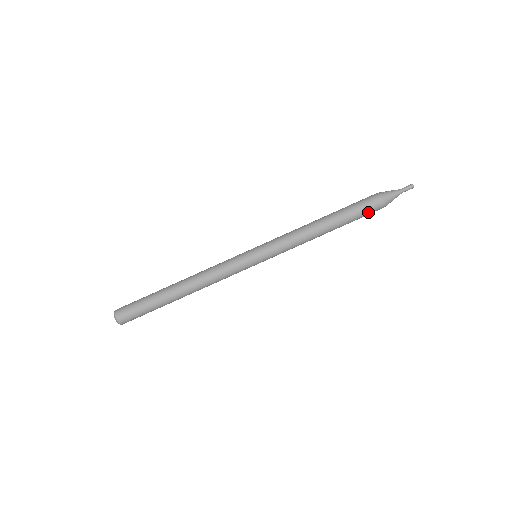
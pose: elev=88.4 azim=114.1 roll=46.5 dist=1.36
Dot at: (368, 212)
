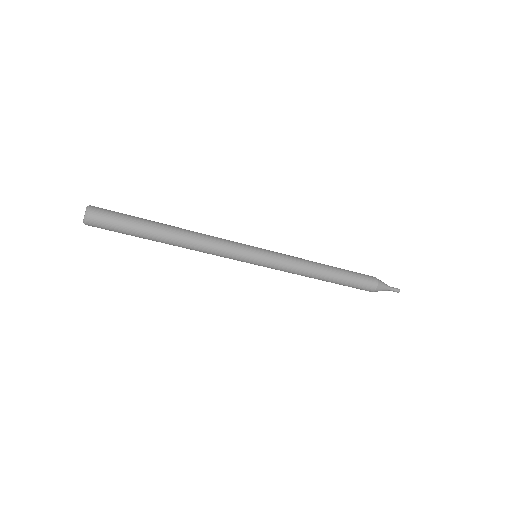
Dot at: occluded
